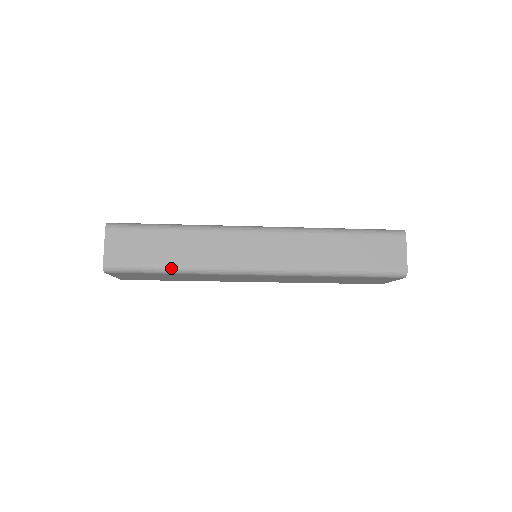
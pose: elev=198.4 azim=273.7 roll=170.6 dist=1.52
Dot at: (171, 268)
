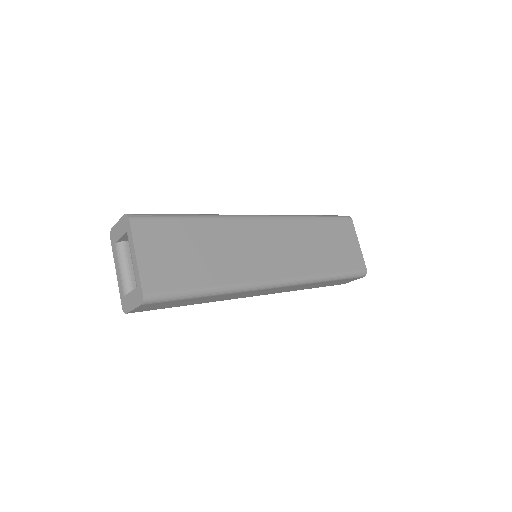
Dot at: occluded
